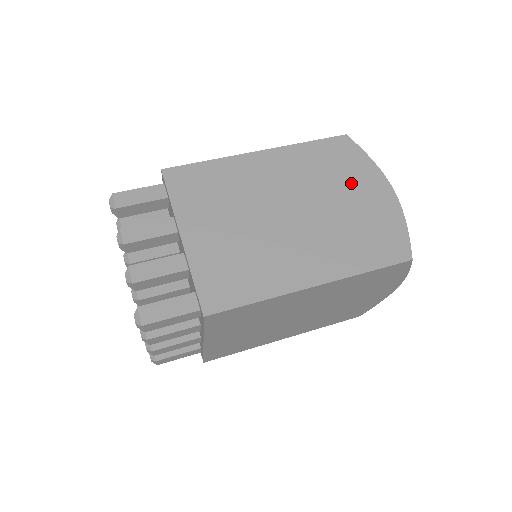
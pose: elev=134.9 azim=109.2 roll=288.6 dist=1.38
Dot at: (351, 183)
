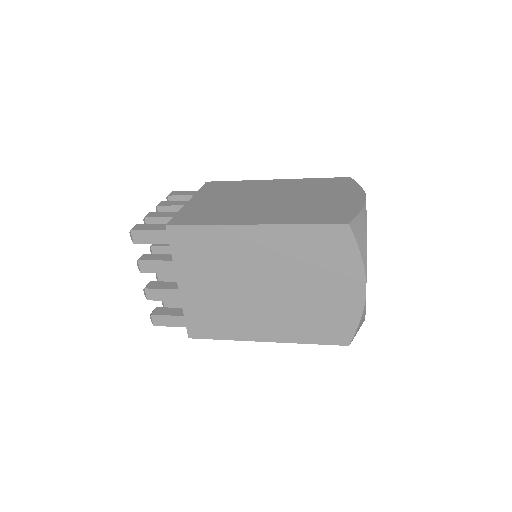
Dot at: (332, 193)
